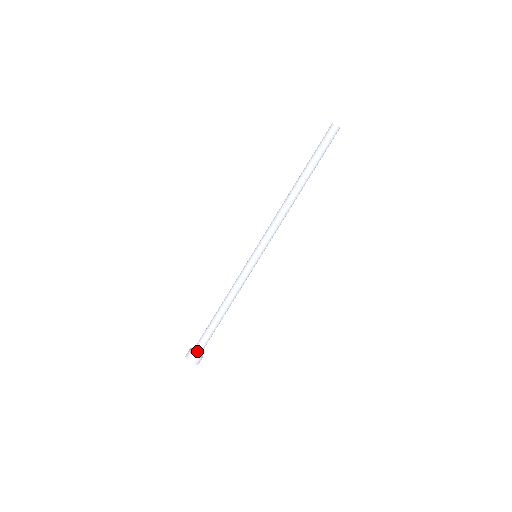
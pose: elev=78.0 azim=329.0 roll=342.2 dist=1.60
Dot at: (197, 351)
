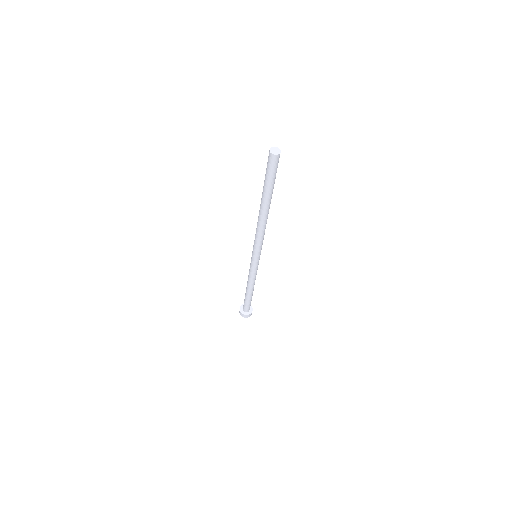
Dot at: (248, 310)
